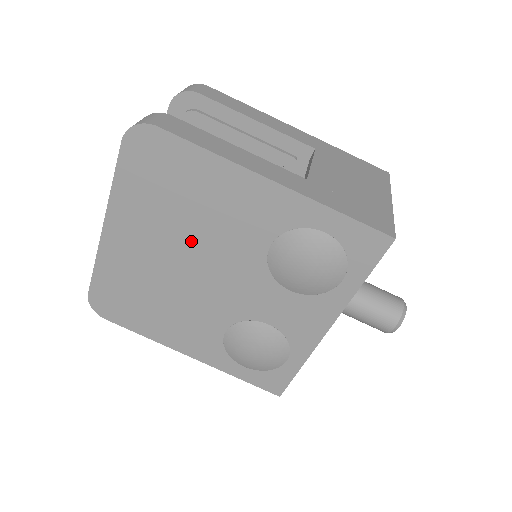
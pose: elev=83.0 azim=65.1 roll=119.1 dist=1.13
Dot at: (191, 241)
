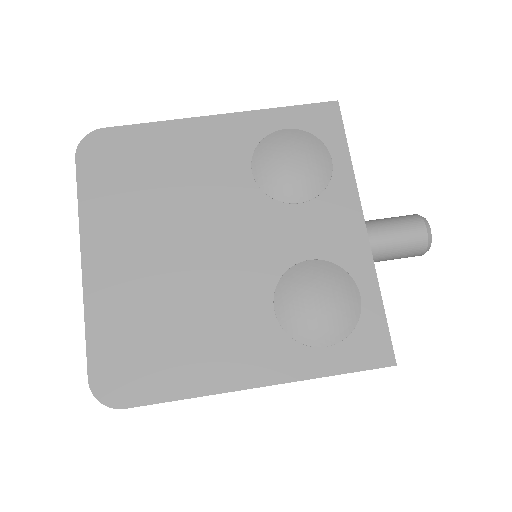
Dot at: (179, 215)
